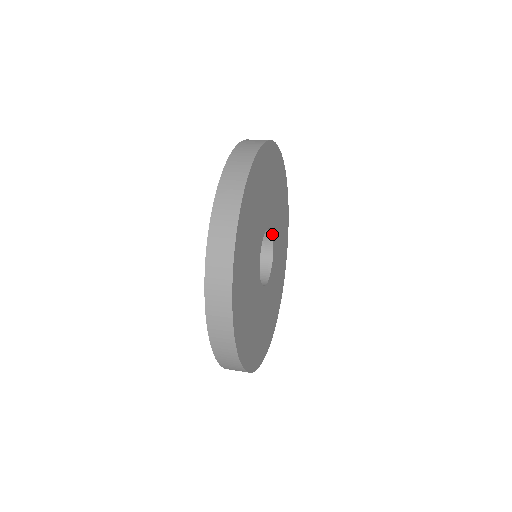
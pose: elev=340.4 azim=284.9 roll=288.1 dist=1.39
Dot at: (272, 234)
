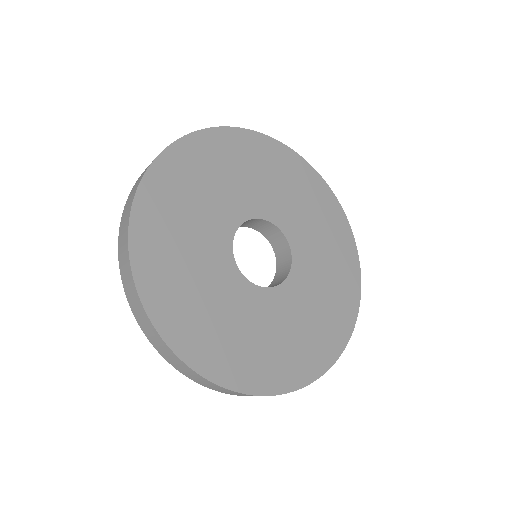
Dot at: (290, 250)
